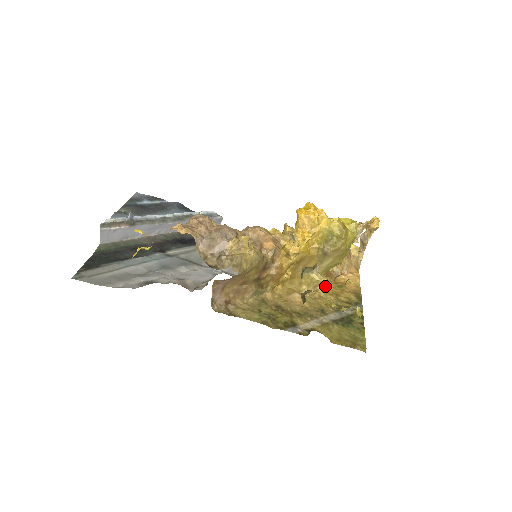
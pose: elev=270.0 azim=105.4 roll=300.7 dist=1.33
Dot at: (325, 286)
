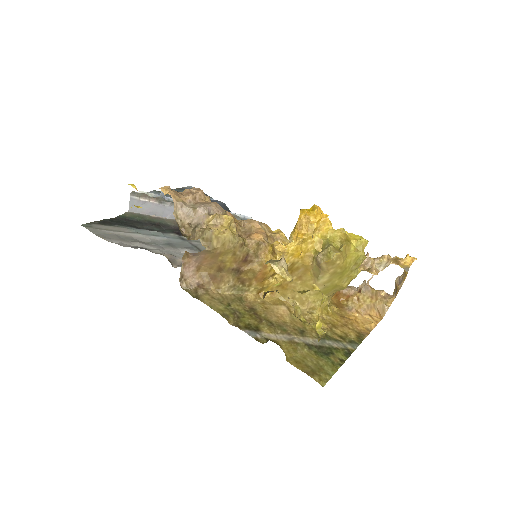
Dot at: (325, 313)
